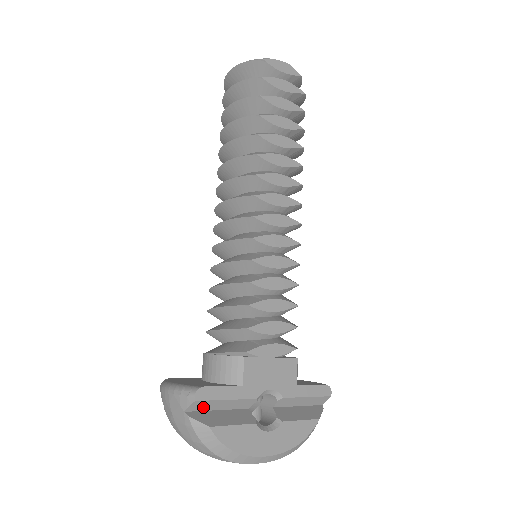
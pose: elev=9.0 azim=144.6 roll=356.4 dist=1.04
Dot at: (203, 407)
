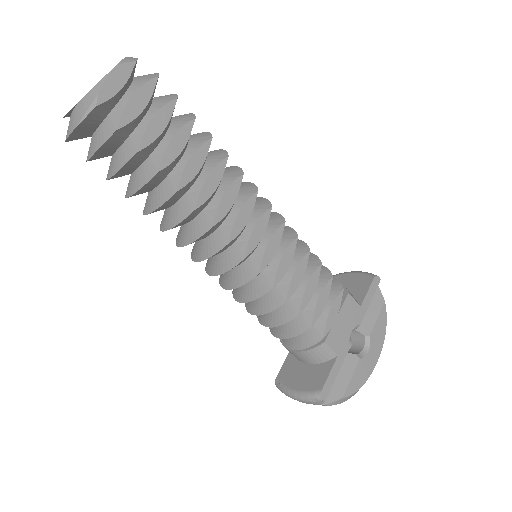
Dot at: occluded
